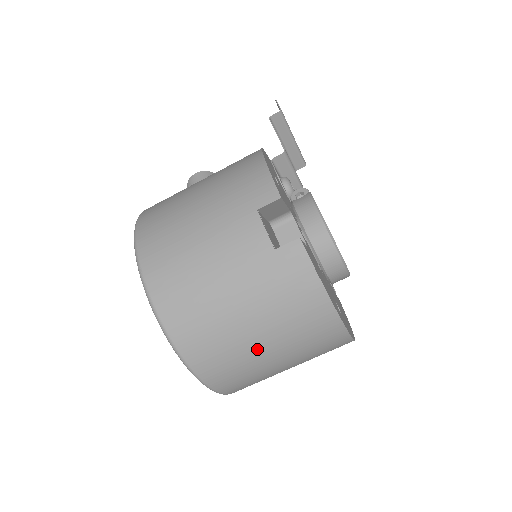
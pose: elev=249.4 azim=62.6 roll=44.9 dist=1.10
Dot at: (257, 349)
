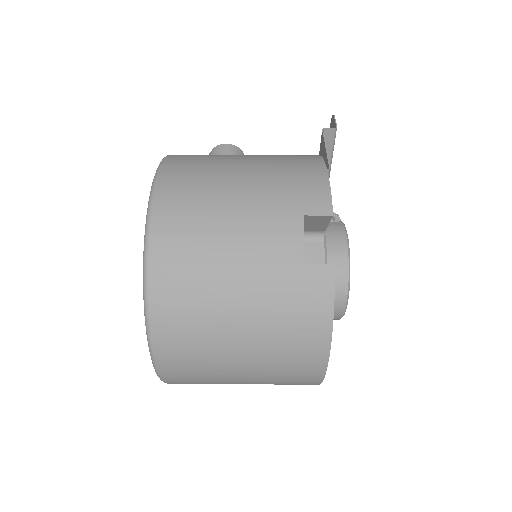
Dot at: (231, 354)
